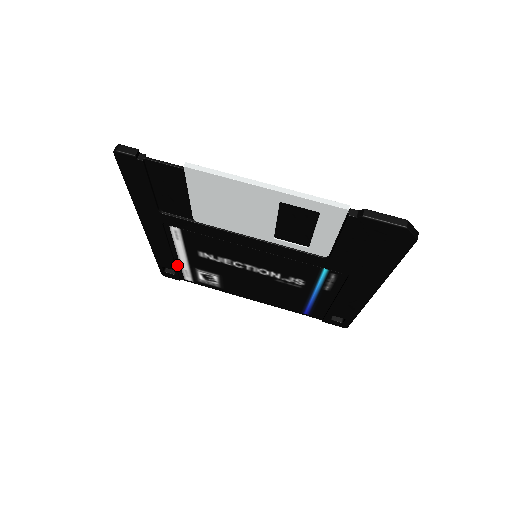
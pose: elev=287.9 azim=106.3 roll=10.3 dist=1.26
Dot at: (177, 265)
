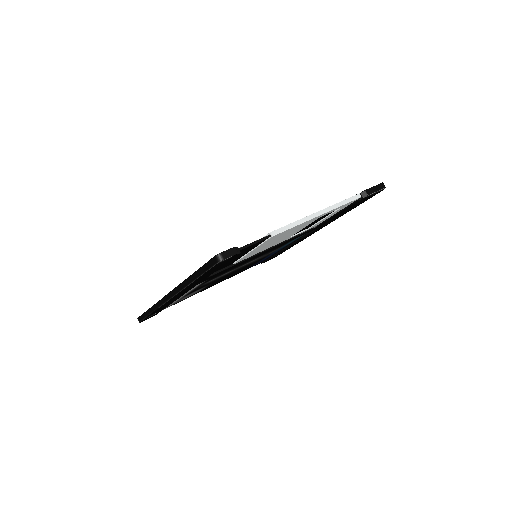
Dot at: occluded
